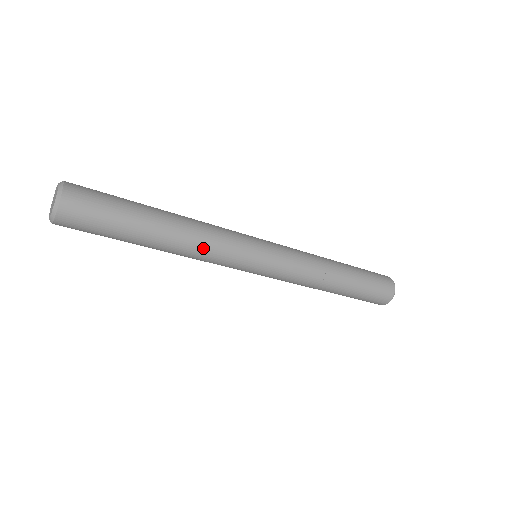
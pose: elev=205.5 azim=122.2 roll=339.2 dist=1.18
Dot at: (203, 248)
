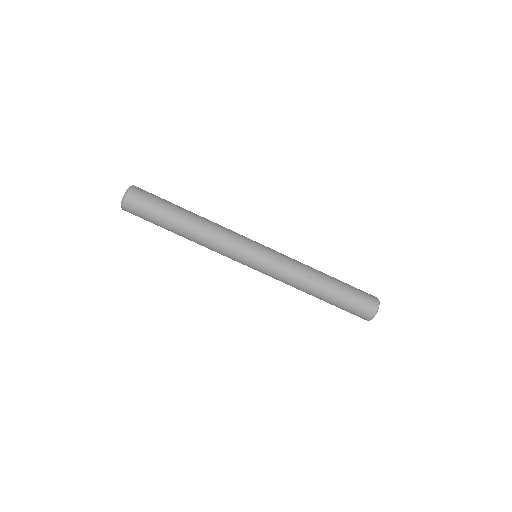
Dot at: (216, 230)
